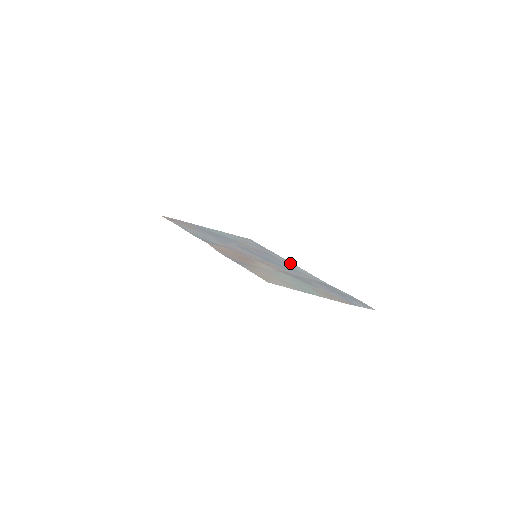
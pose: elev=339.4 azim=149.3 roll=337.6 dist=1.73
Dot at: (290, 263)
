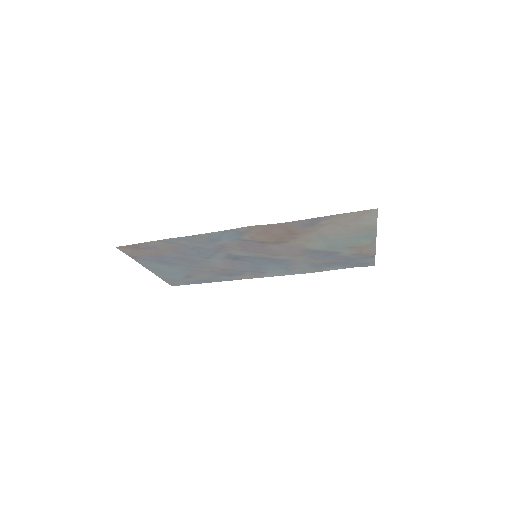
Dot at: (255, 276)
